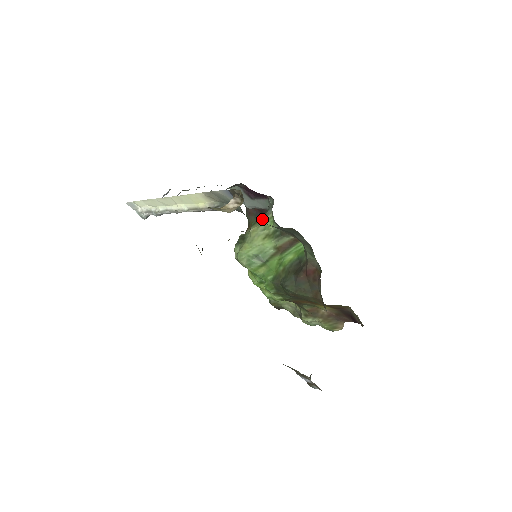
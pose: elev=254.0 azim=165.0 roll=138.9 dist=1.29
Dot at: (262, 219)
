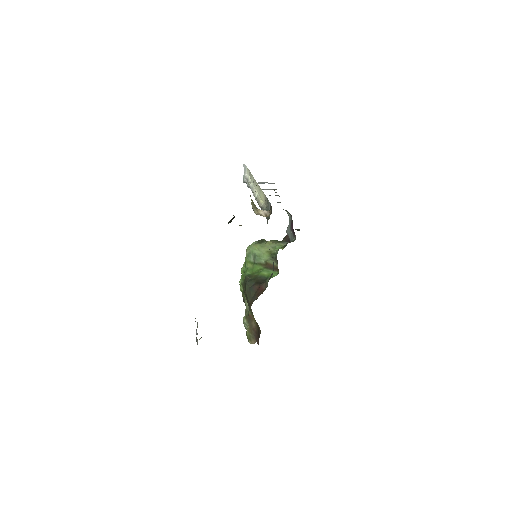
Dot at: (279, 242)
